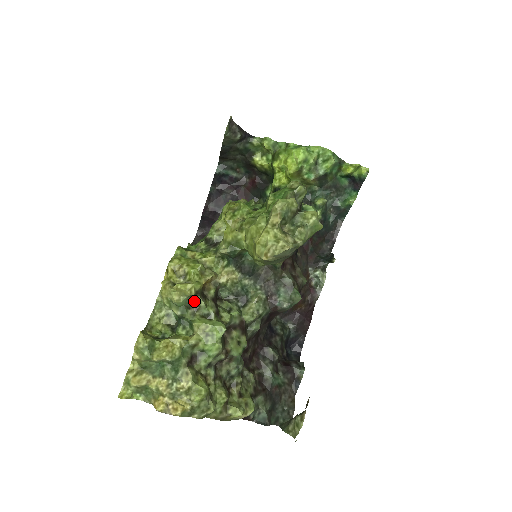
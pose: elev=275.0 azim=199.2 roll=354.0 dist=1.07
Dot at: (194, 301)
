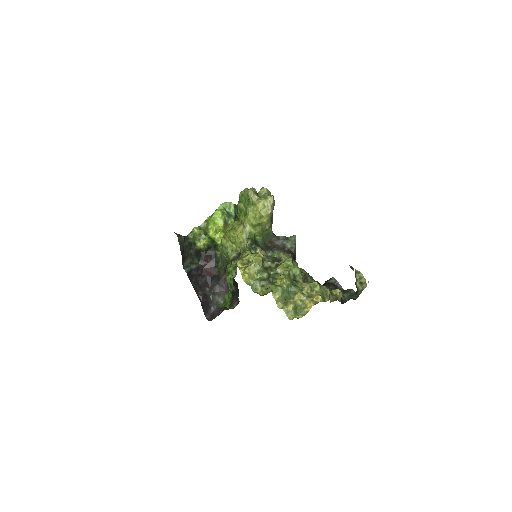
Dot at: (265, 266)
